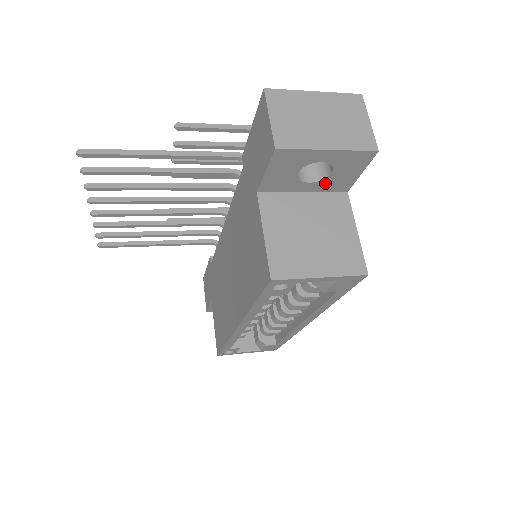
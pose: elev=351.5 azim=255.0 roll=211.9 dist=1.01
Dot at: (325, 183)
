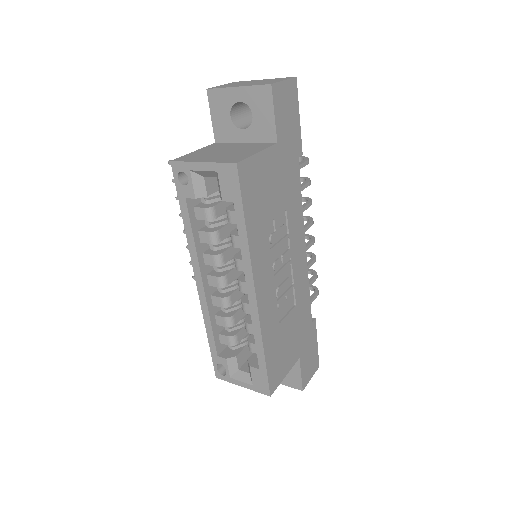
Dot at: (255, 130)
